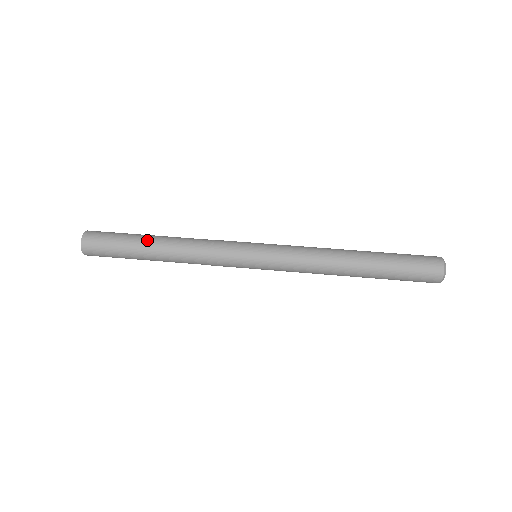
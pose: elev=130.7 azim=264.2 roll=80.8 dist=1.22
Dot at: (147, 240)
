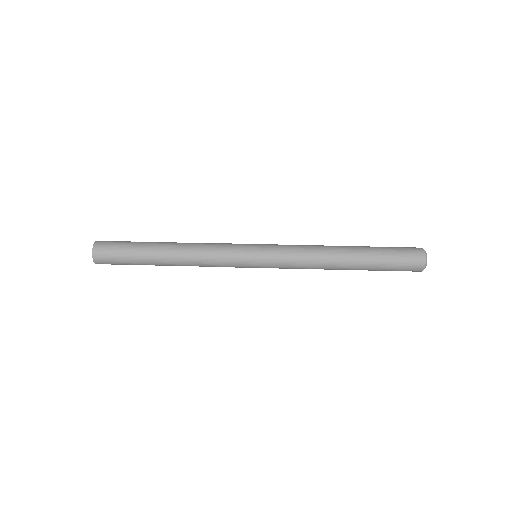
Dot at: (156, 242)
